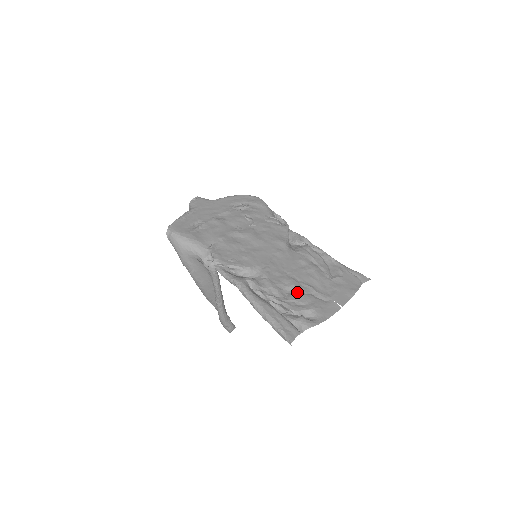
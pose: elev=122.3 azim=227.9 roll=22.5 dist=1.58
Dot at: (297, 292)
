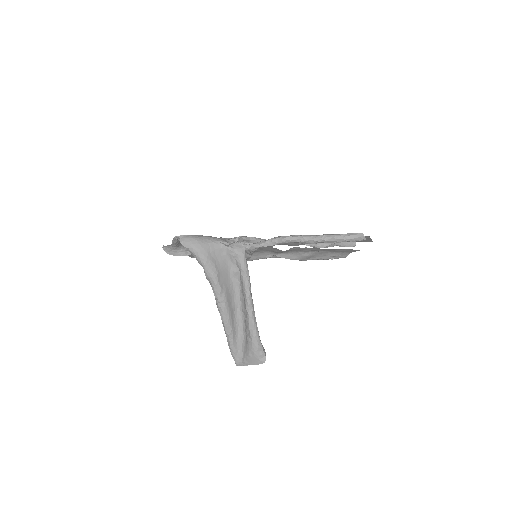
Dot at: occluded
